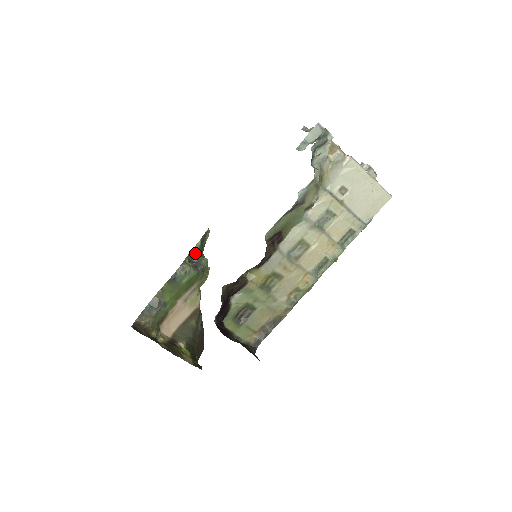
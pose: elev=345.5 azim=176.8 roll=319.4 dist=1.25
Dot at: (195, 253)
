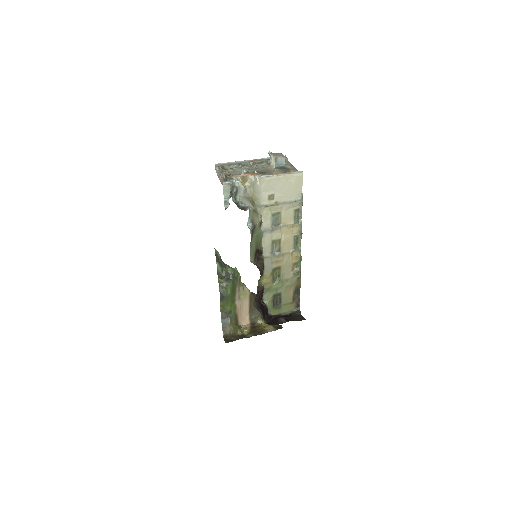
Dot at: (220, 271)
